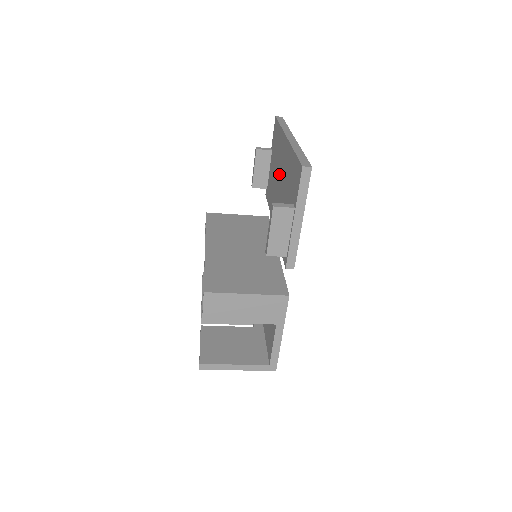
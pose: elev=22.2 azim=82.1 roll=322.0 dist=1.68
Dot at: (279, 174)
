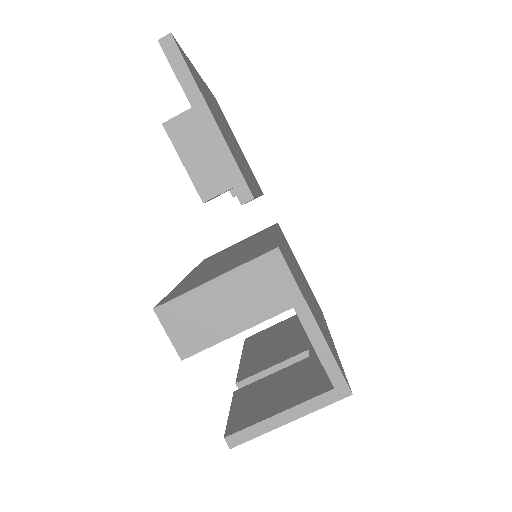
Dot at: occluded
